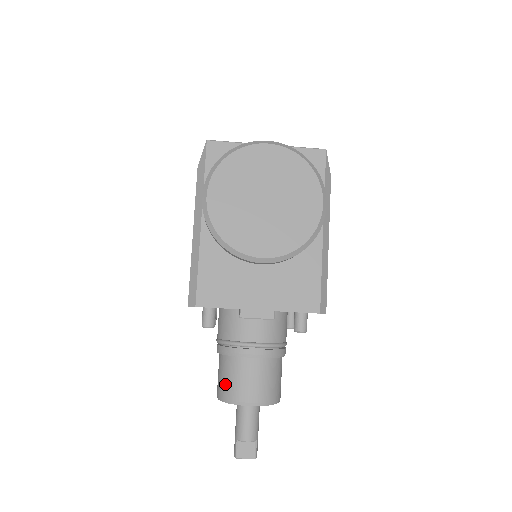
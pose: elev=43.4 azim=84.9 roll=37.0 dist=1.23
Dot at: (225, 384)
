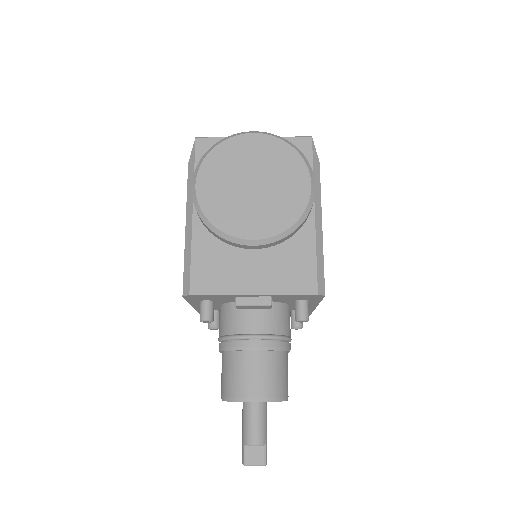
Dot at: (227, 382)
